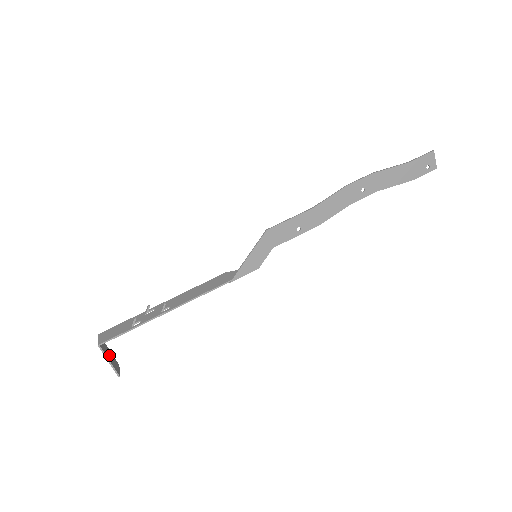
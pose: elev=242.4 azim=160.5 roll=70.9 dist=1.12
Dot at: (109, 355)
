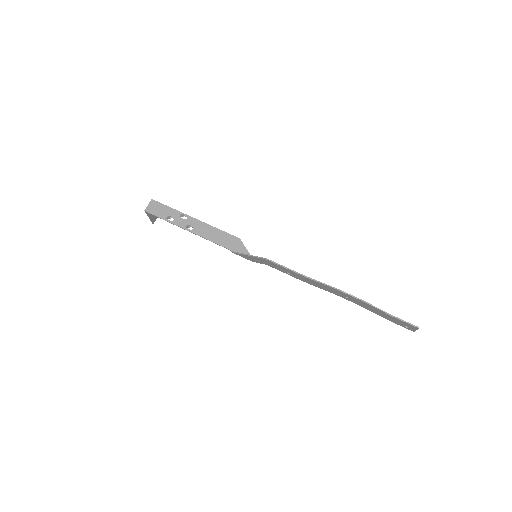
Dot at: occluded
